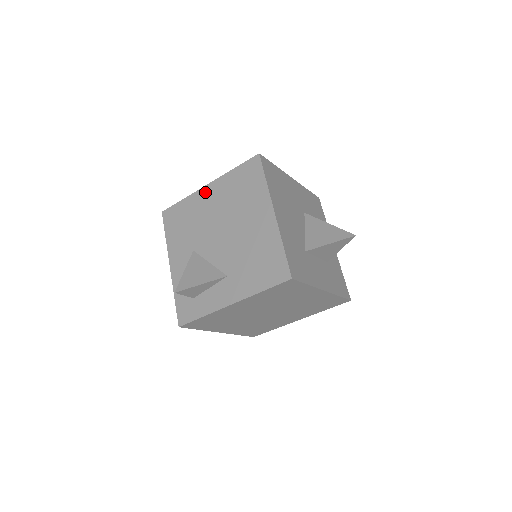
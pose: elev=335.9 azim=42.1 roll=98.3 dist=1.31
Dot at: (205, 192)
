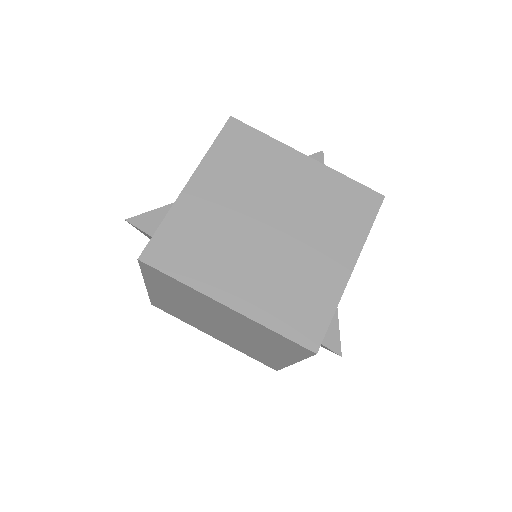
Dot at: occluded
